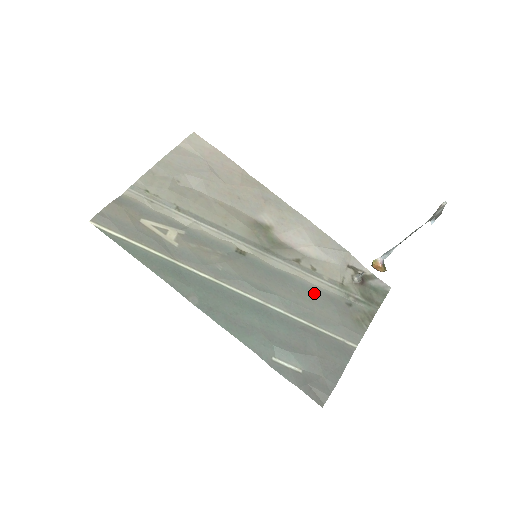
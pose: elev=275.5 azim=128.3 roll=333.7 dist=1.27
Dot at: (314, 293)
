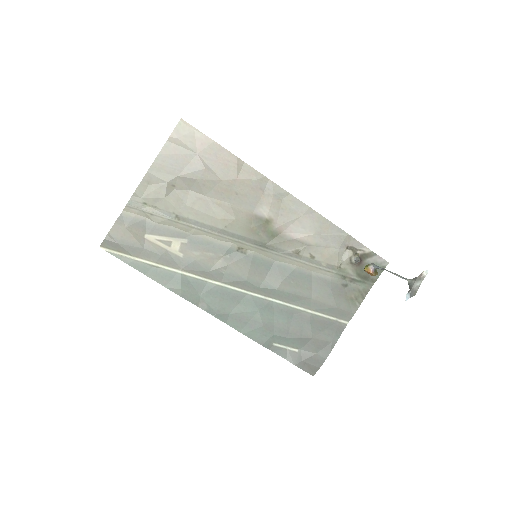
Dot at: (312, 280)
